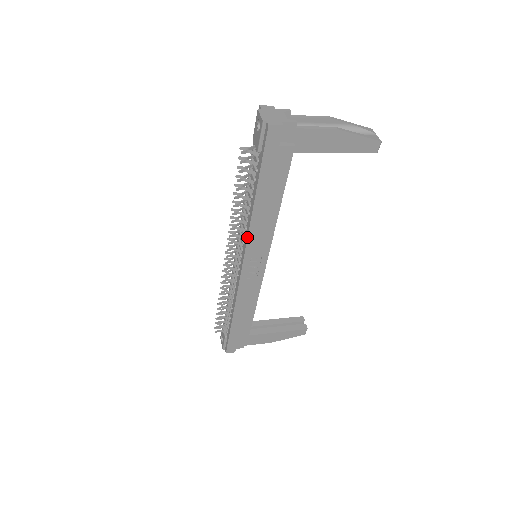
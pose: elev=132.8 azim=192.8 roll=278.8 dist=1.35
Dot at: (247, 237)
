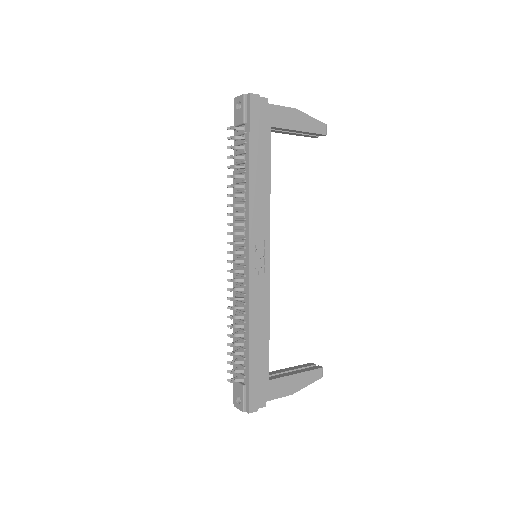
Dot at: (249, 215)
